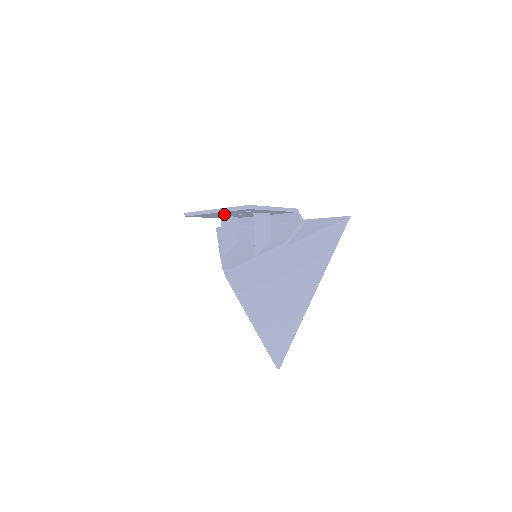
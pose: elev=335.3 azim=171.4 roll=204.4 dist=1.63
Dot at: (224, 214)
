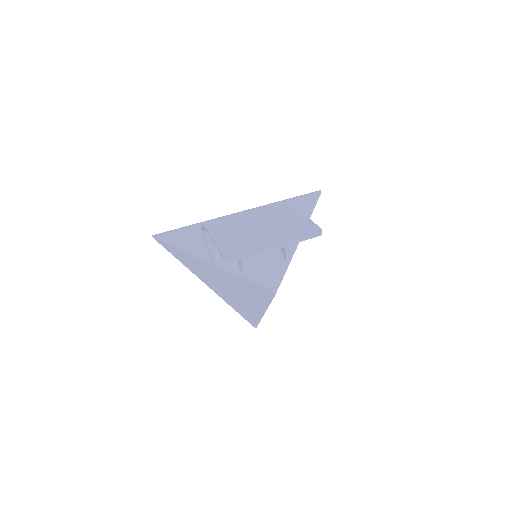
Dot at: occluded
